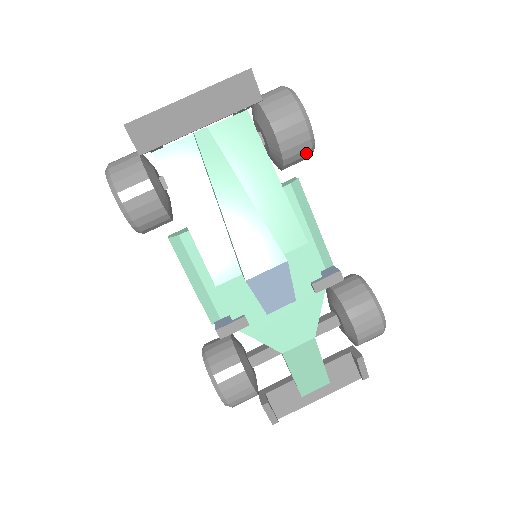
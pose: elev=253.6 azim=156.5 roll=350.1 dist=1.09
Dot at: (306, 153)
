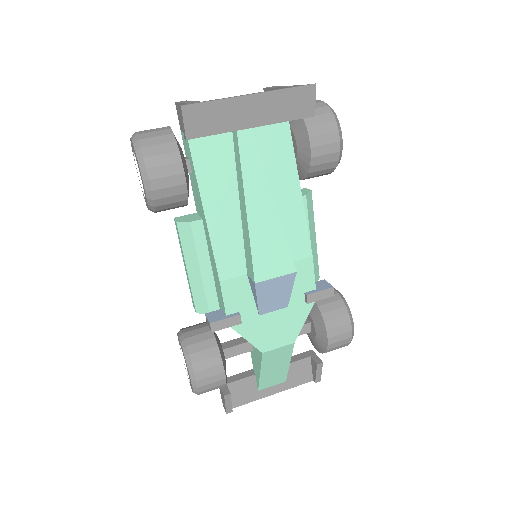
Dot at: (329, 171)
